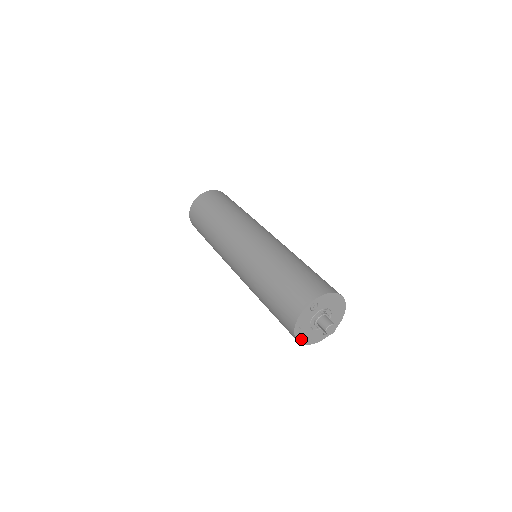
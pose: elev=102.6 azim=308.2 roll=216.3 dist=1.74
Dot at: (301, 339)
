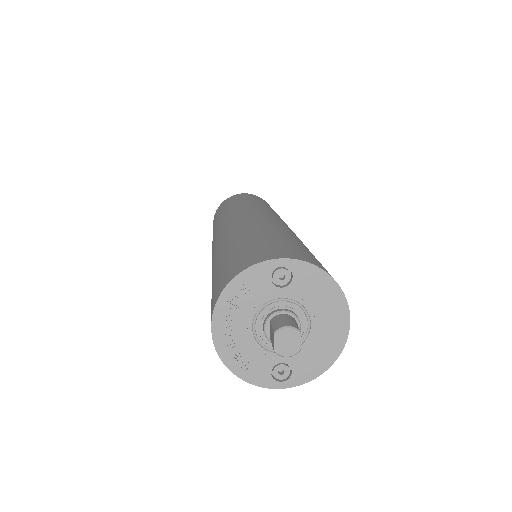
Dot at: (222, 340)
